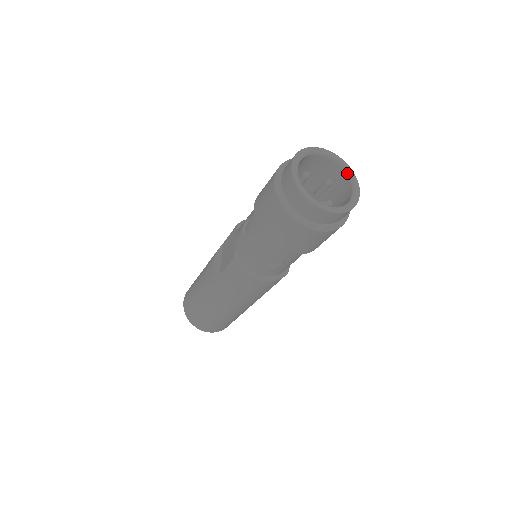
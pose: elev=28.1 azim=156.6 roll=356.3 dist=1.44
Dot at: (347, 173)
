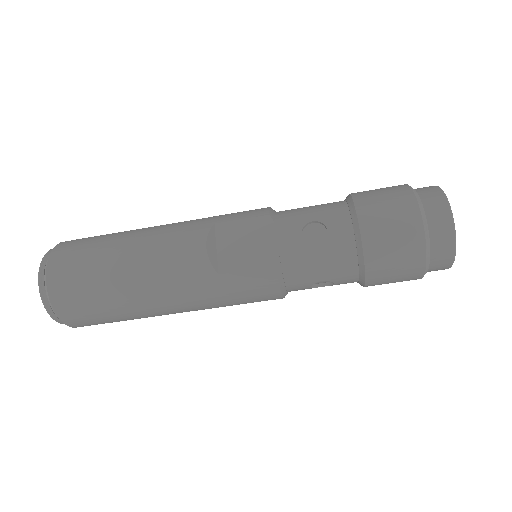
Dot at: occluded
